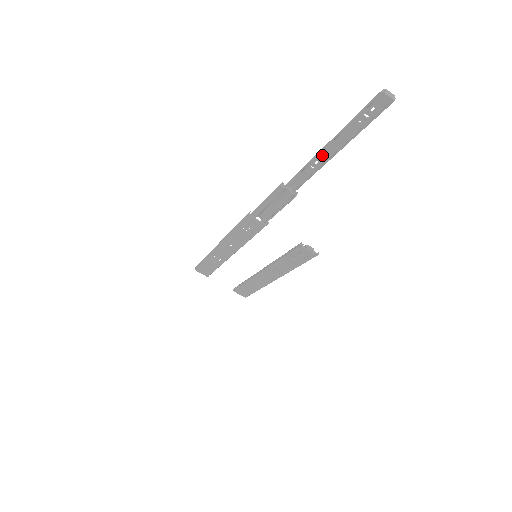
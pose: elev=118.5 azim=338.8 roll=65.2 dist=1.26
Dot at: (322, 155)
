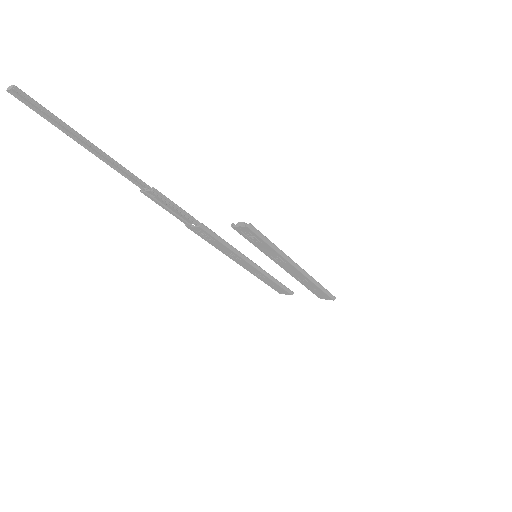
Dot at: (99, 152)
